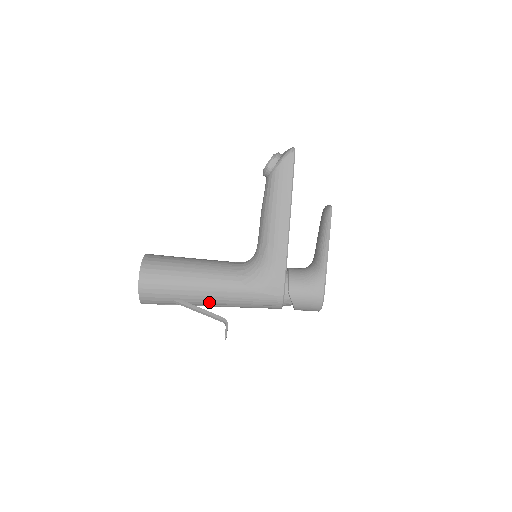
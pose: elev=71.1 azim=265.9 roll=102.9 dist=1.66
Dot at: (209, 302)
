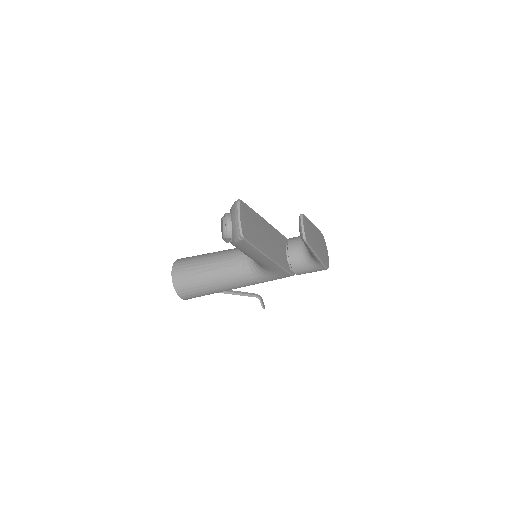
Dot at: occluded
